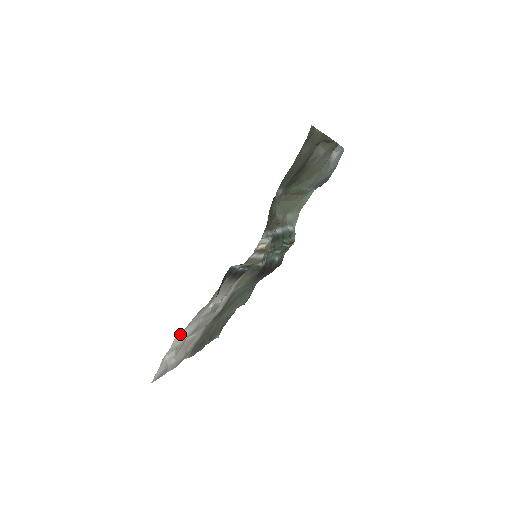
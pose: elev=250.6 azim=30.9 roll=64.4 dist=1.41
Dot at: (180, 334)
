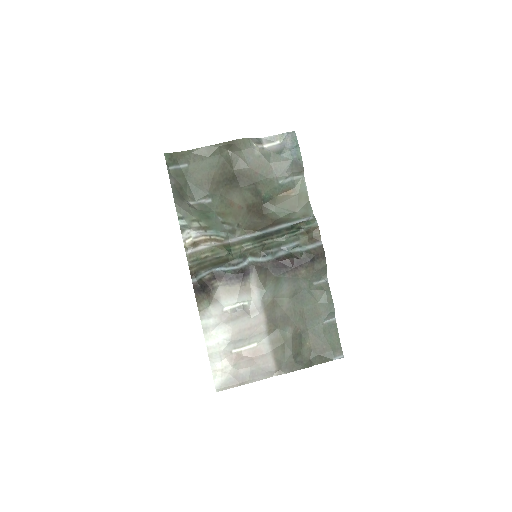
Dot at: (210, 340)
